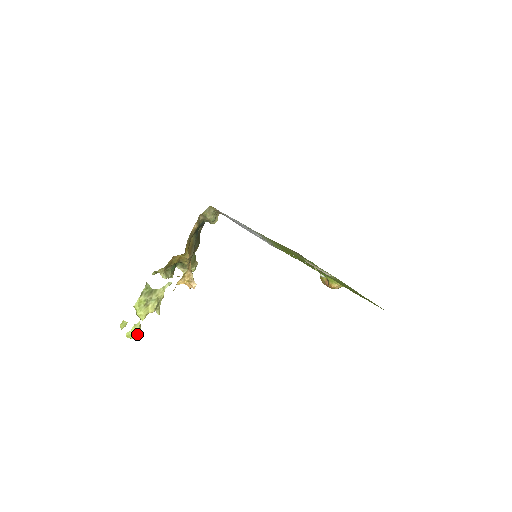
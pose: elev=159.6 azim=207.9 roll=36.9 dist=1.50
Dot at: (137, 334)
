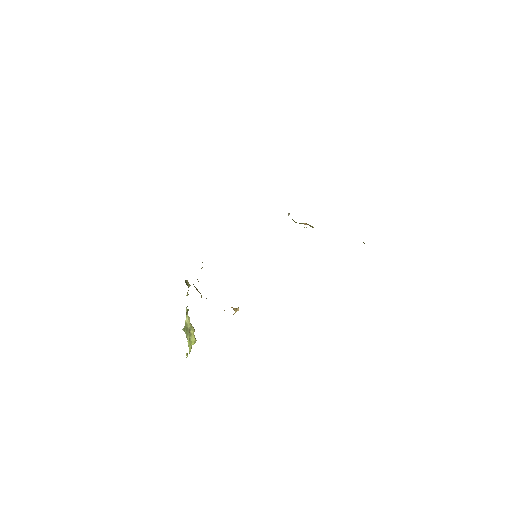
Dot at: occluded
